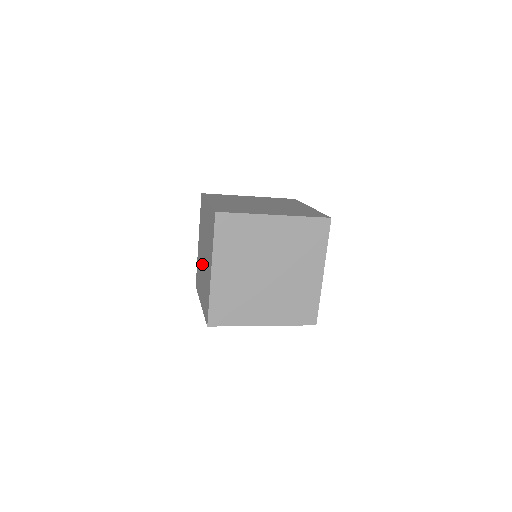
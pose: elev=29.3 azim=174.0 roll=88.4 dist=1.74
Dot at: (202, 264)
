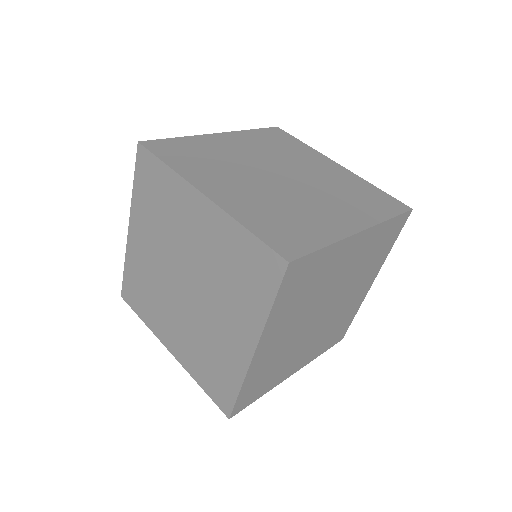
Dot at: (196, 309)
